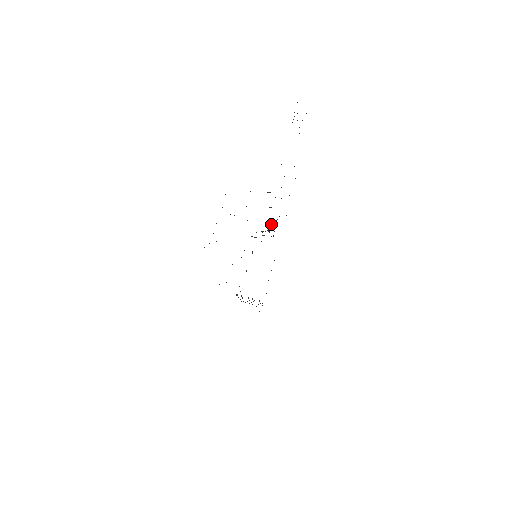
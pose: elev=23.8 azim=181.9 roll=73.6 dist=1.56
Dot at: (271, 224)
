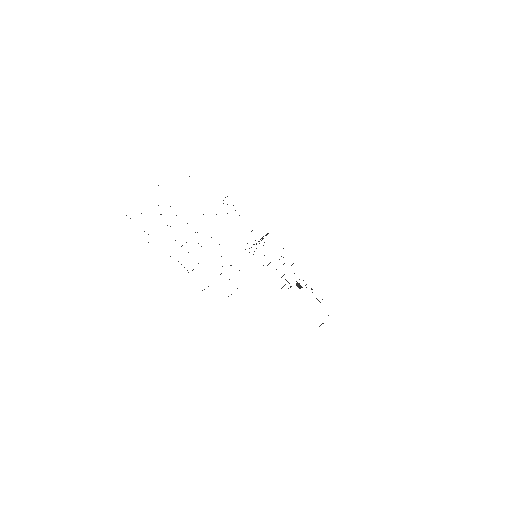
Dot at: occluded
